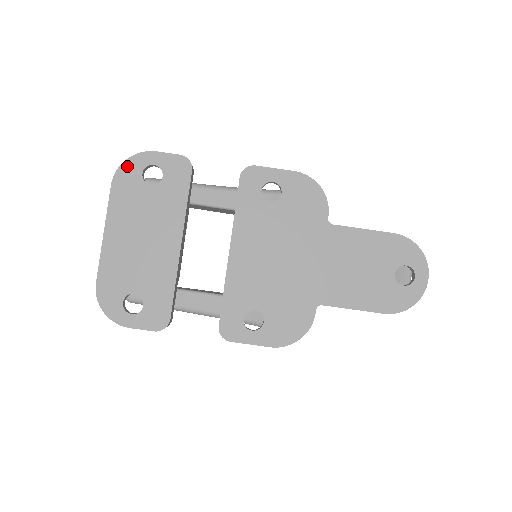
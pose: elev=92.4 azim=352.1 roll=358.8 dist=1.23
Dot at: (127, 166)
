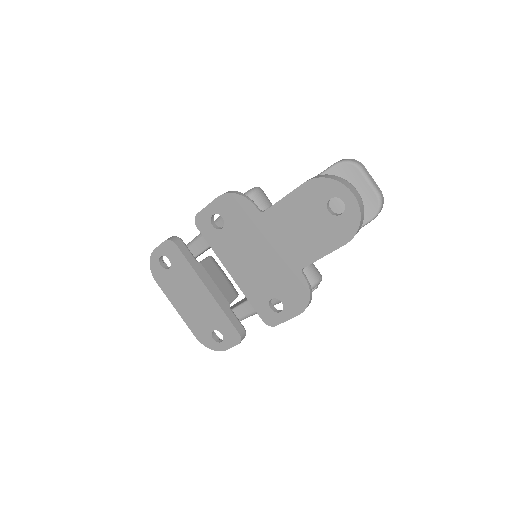
Dot at: (153, 267)
